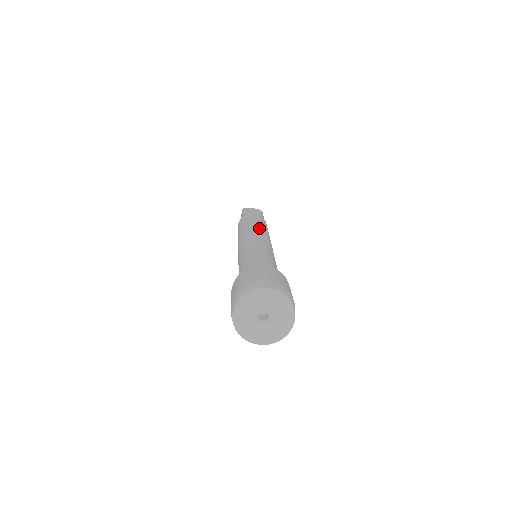
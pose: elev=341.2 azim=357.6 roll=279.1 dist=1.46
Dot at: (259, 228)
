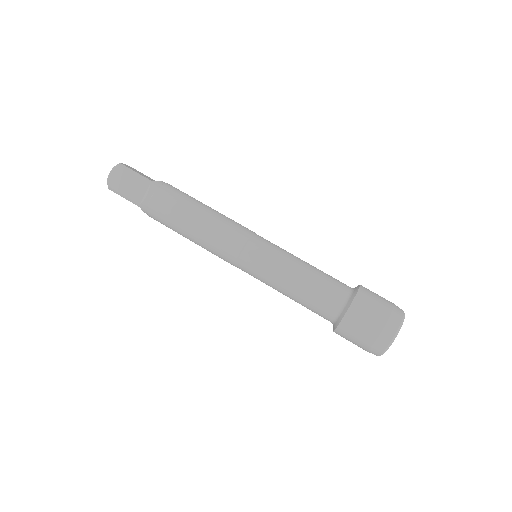
Dot at: (213, 231)
